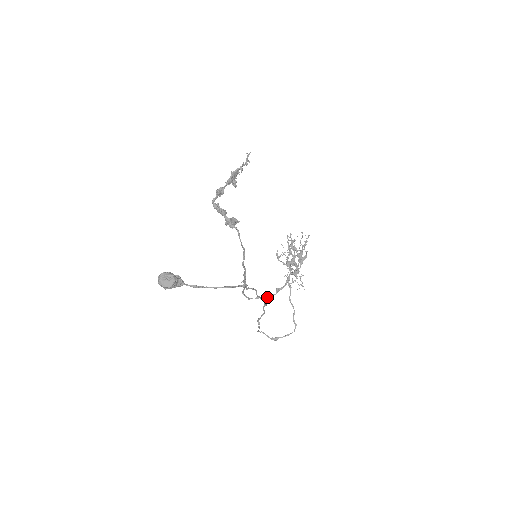
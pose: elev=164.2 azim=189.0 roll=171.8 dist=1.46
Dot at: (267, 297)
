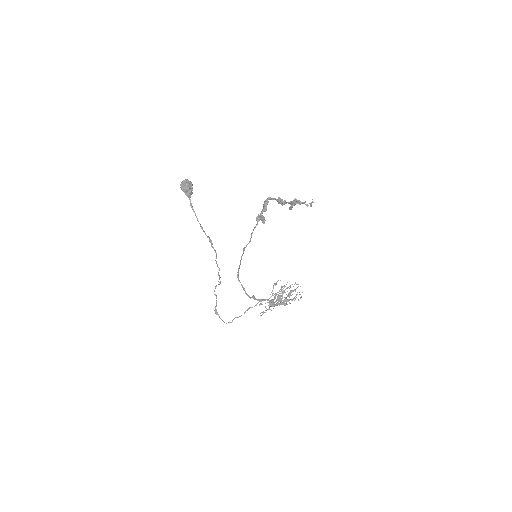
Dot at: occluded
